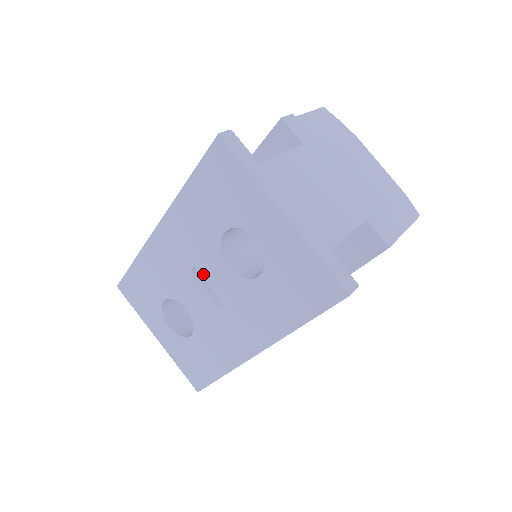
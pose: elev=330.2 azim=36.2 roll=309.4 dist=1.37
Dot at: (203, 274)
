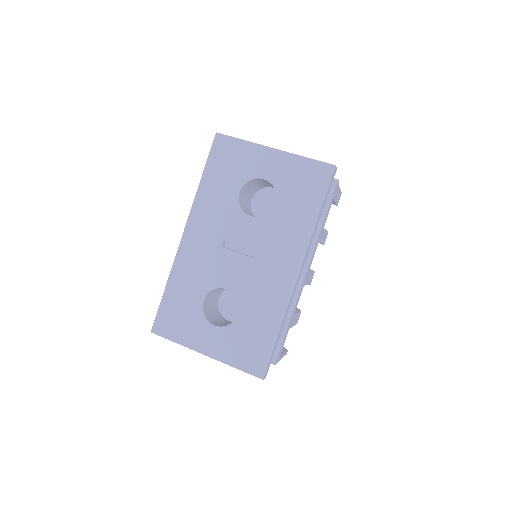
Dot at: (233, 240)
